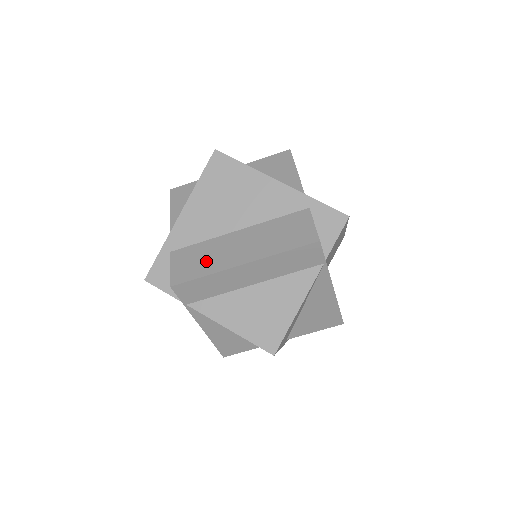
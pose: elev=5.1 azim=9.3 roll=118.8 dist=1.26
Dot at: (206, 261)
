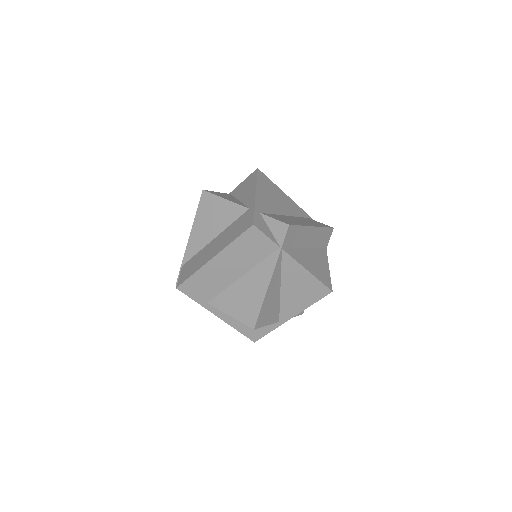
Dot at: (291, 221)
